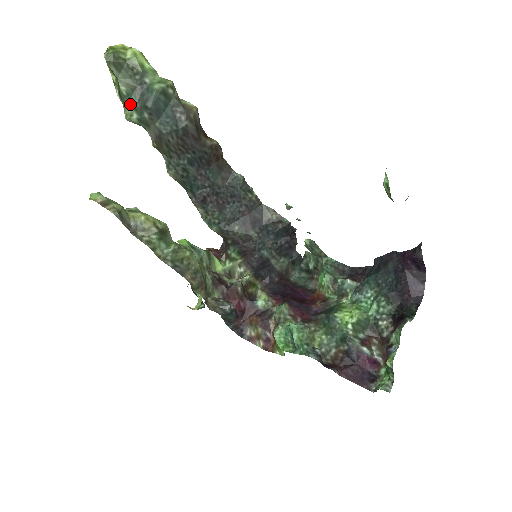
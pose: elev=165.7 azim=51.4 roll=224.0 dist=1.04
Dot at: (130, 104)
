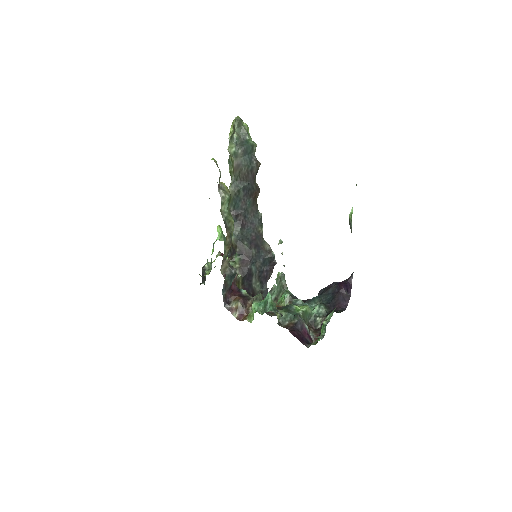
Dot at: (234, 143)
